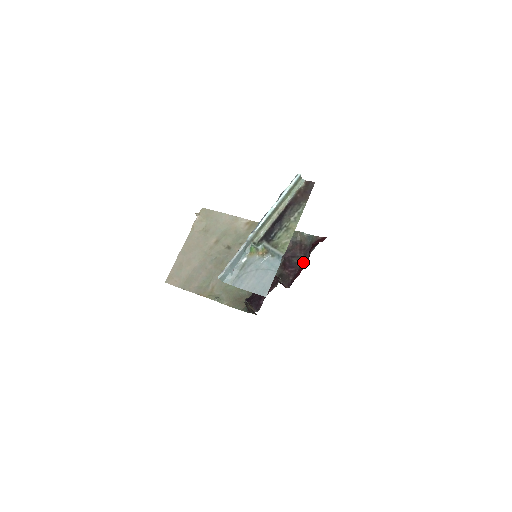
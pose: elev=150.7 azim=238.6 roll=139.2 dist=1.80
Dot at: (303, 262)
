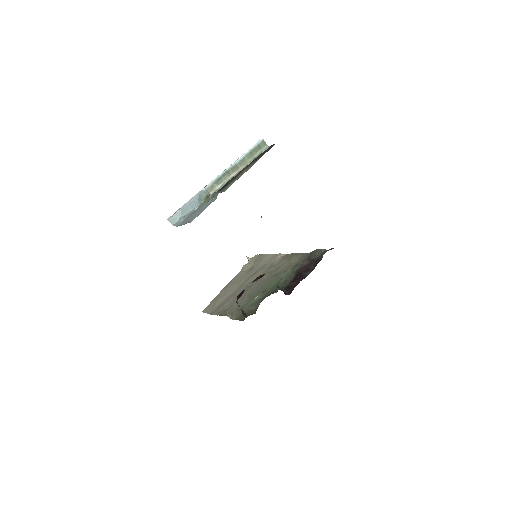
Dot at: occluded
